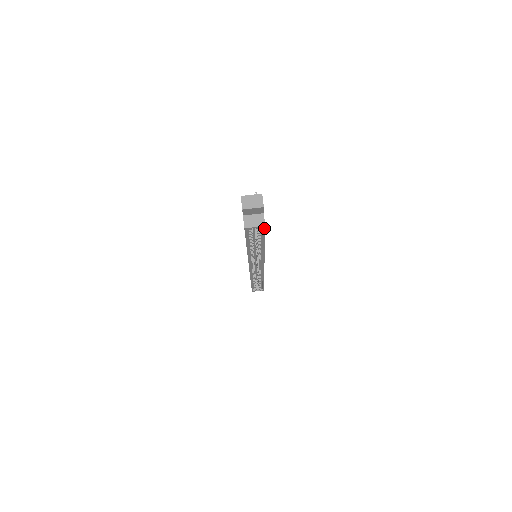
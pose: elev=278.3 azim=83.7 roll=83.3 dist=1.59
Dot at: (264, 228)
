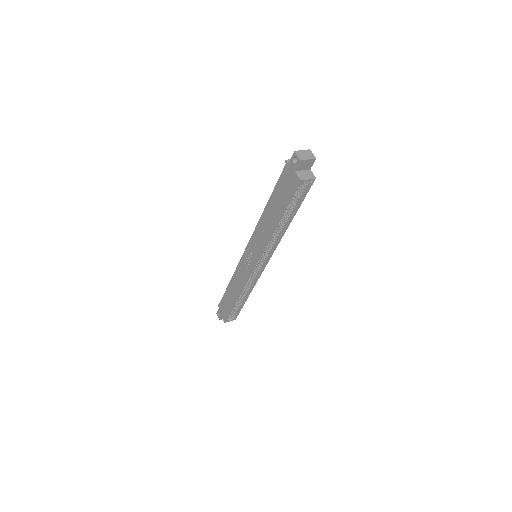
Dot at: (312, 183)
